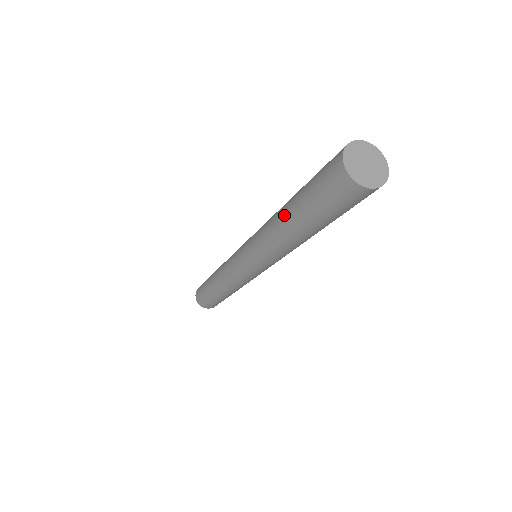
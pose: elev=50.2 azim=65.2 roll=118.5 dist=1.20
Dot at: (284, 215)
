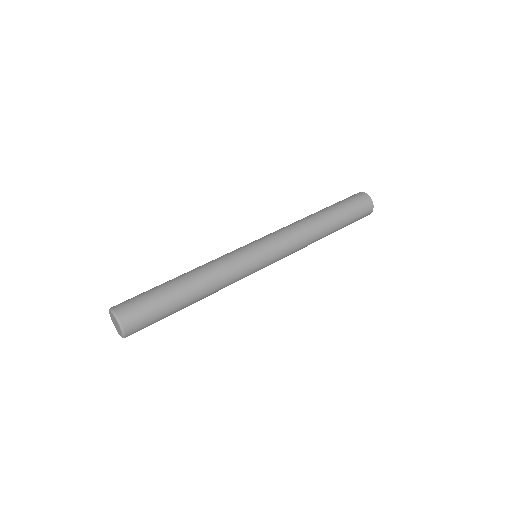
Dot at: (314, 213)
